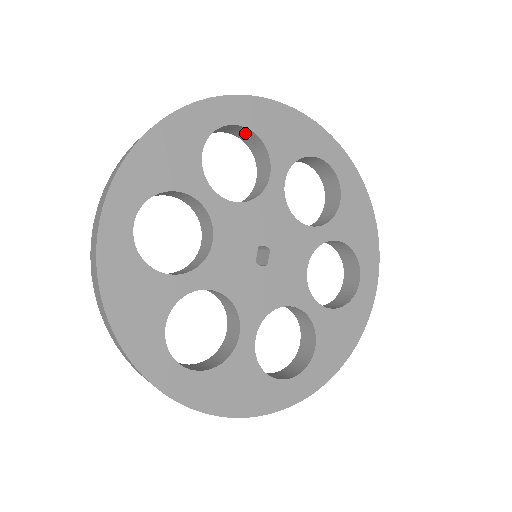
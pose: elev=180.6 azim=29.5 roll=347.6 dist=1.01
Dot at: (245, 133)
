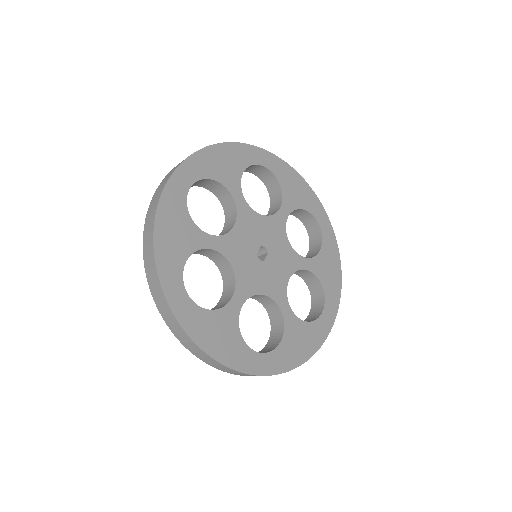
Dot at: (270, 179)
